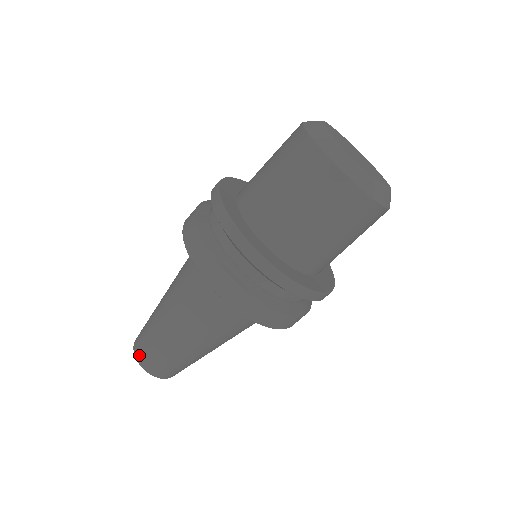
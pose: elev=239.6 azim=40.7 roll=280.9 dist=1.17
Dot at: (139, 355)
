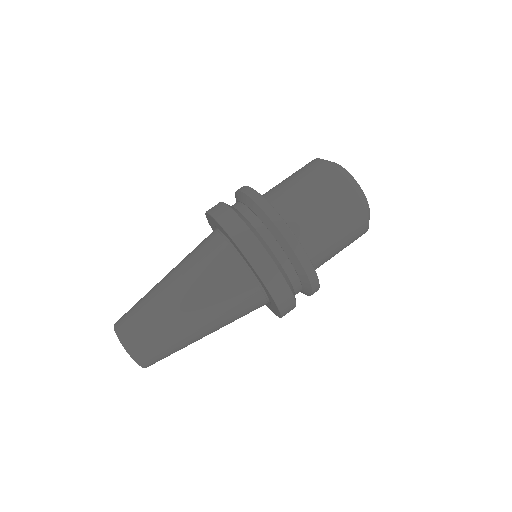
Dot at: (128, 340)
